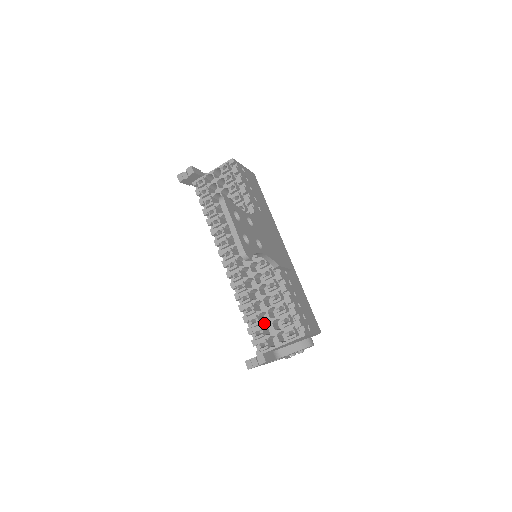
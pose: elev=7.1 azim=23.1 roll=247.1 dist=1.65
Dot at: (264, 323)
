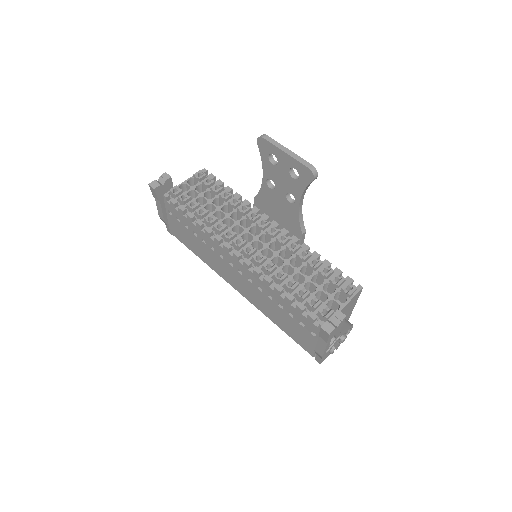
Dot at: (313, 292)
